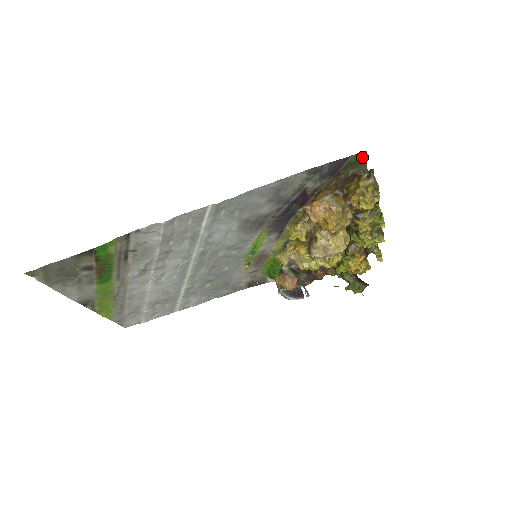
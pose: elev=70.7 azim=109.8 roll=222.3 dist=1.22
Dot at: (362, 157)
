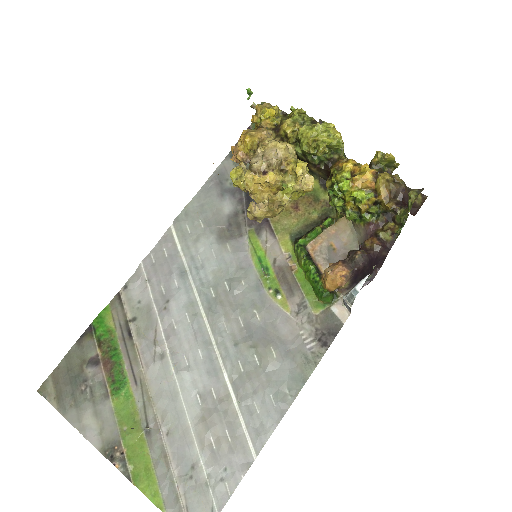
Dot at: occluded
